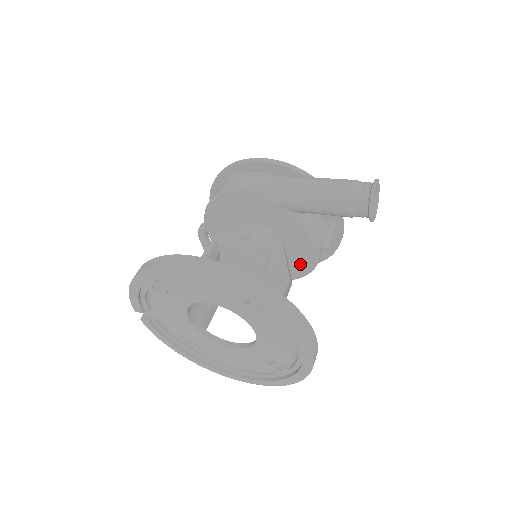
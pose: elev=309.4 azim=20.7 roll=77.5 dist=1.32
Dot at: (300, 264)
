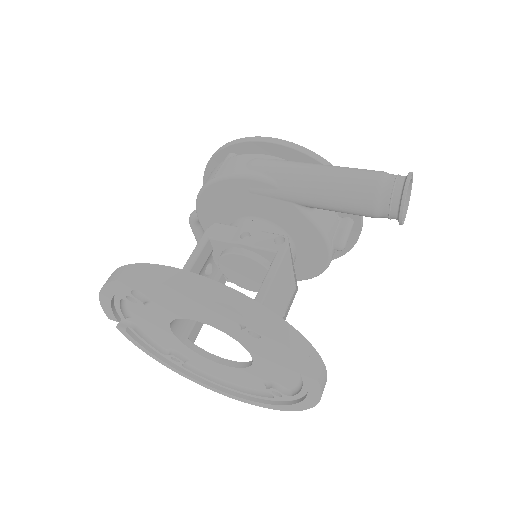
Dot at: (308, 265)
